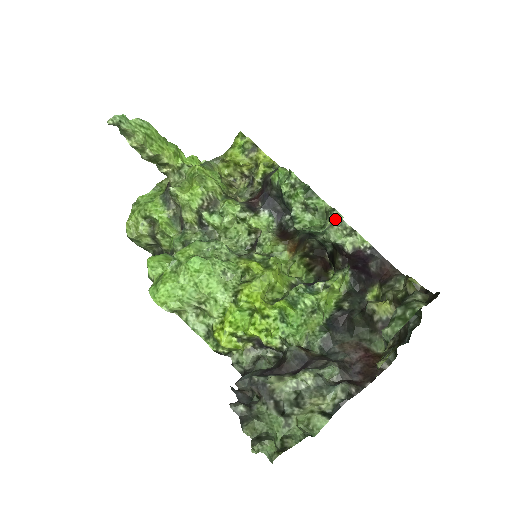
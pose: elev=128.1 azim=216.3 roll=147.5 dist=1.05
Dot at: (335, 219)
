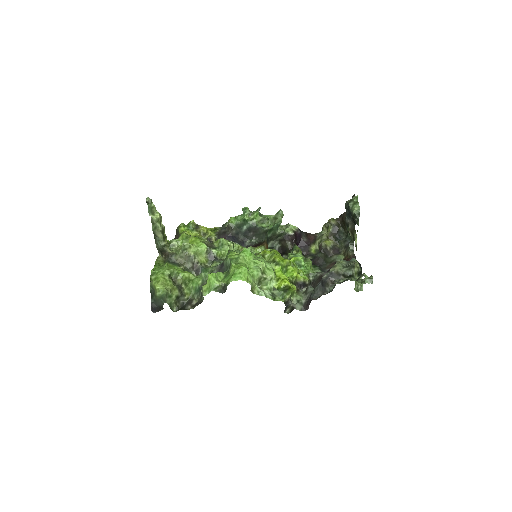
Dot at: (283, 215)
